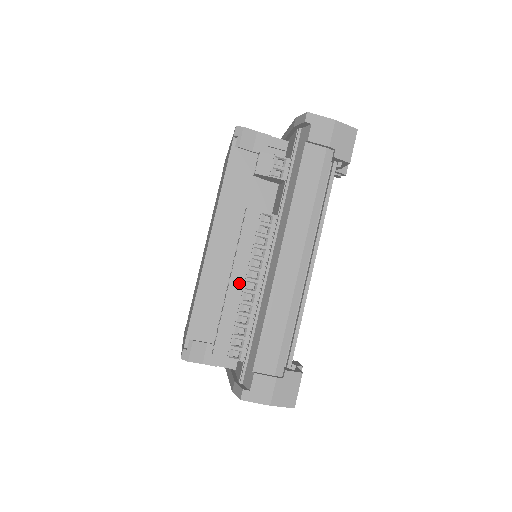
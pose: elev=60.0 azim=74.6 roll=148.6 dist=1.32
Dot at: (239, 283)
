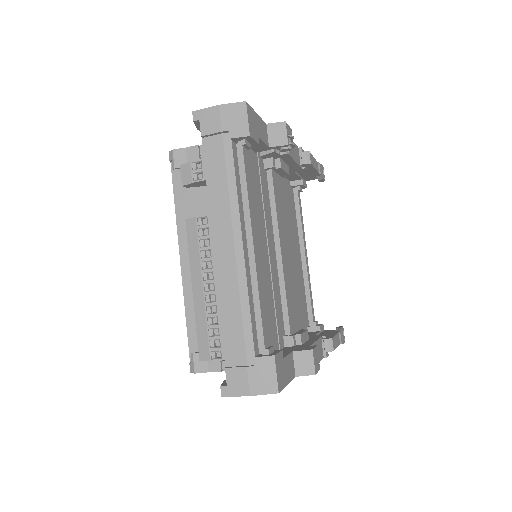
Dot at: (199, 288)
